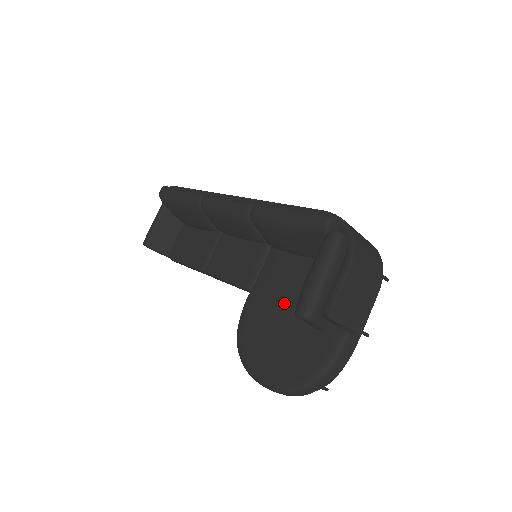
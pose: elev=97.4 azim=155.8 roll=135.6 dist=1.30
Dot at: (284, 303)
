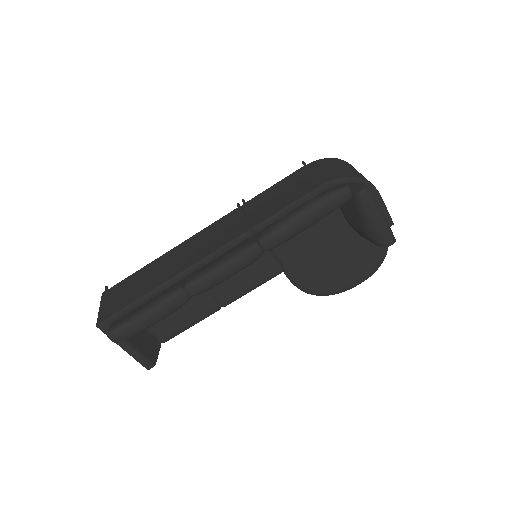
Dot at: (324, 249)
